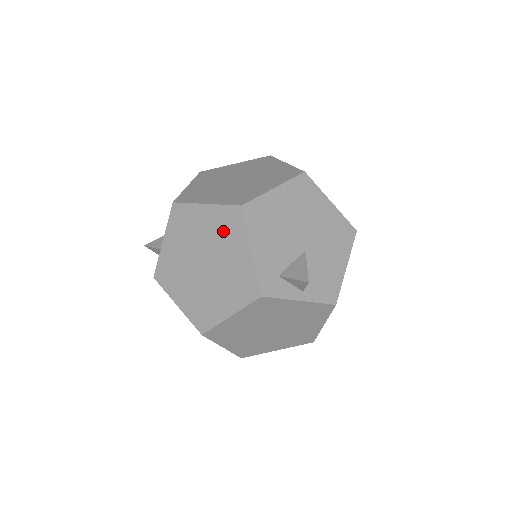
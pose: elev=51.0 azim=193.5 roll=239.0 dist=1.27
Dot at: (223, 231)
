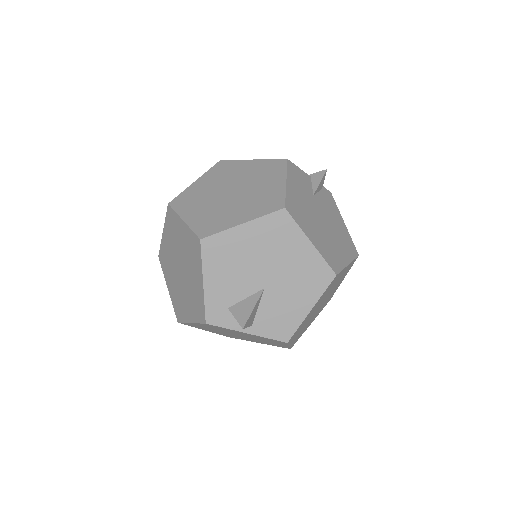
Dot at: (190, 252)
